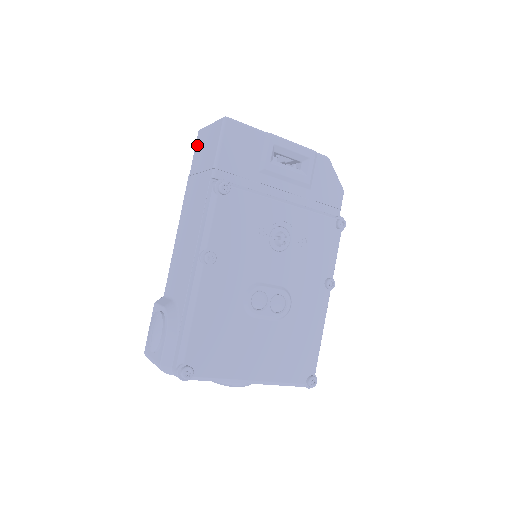
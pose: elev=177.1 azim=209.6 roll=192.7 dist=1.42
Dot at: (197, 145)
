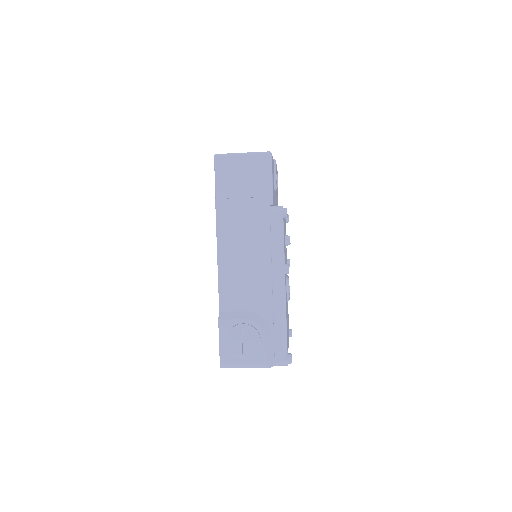
Dot at: (221, 170)
